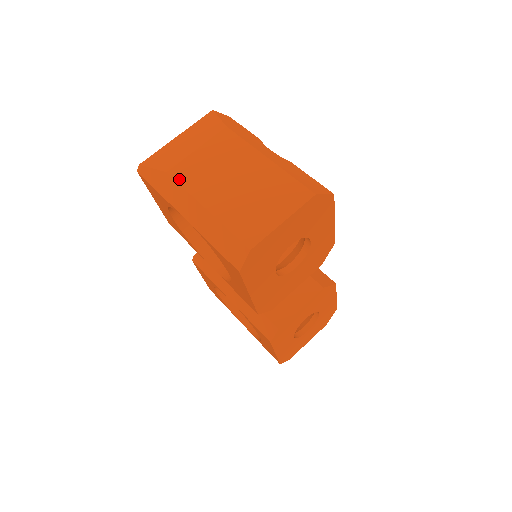
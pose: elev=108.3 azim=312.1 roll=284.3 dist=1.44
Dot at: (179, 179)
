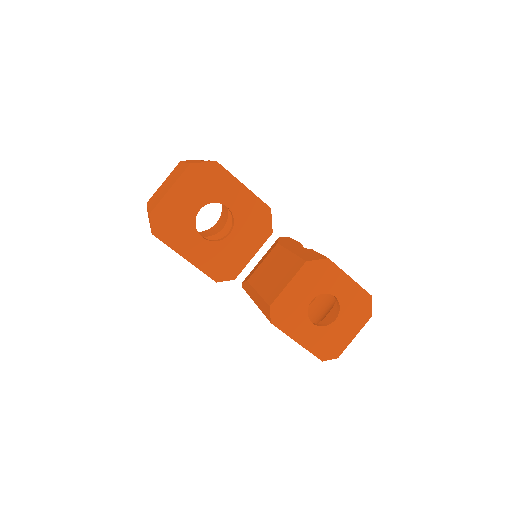
Dot at: (148, 202)
